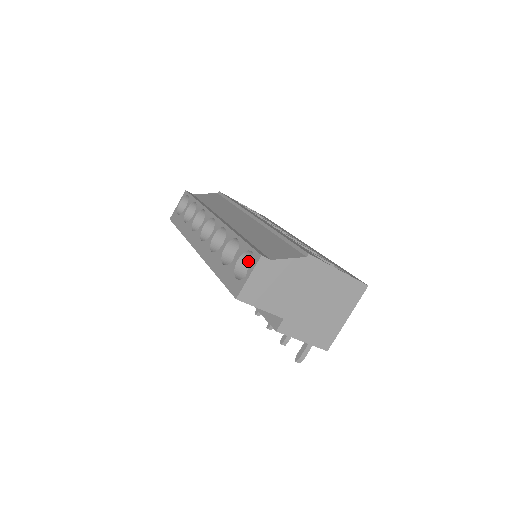
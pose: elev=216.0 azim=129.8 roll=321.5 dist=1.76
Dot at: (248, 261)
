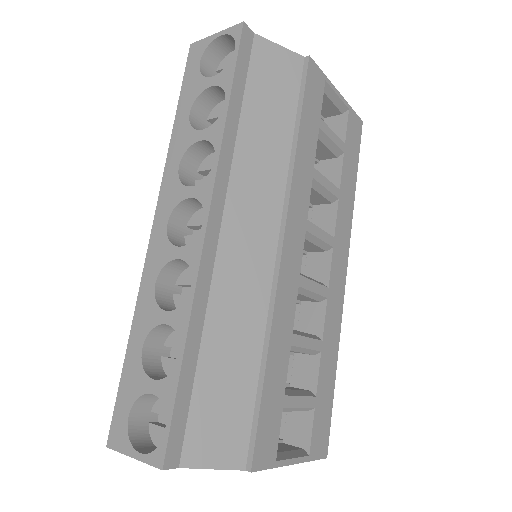
Dot at: occluded
